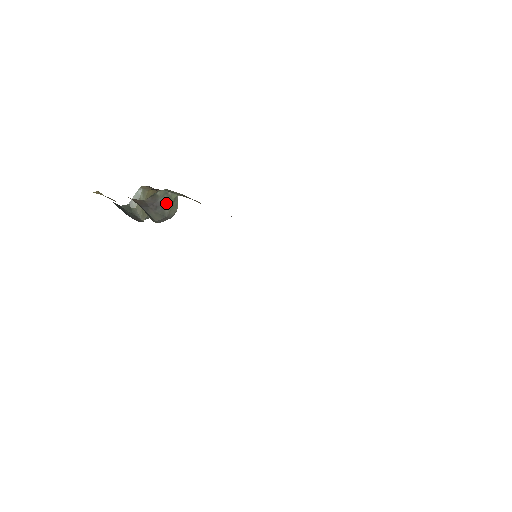
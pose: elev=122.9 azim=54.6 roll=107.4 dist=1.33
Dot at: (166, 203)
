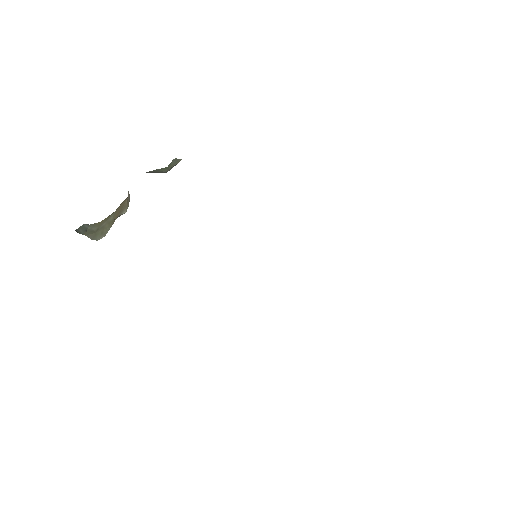
Dot at: (158, 171)
